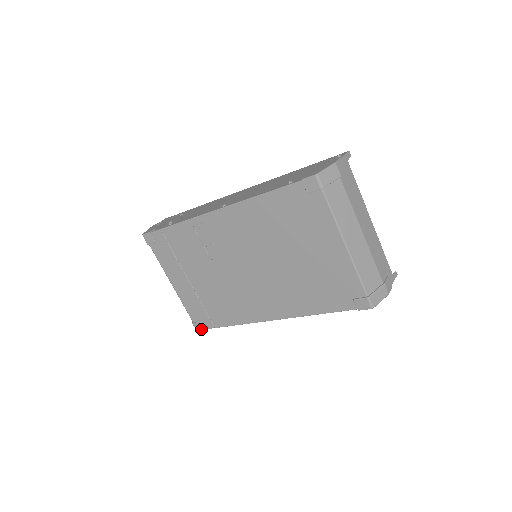
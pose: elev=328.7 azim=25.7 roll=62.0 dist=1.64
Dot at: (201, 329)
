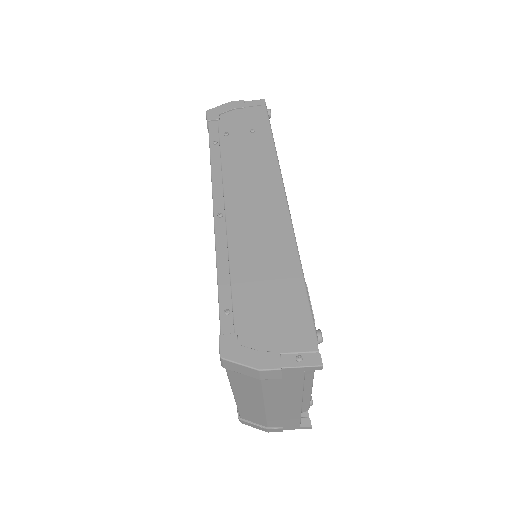
Dot at: occluded
